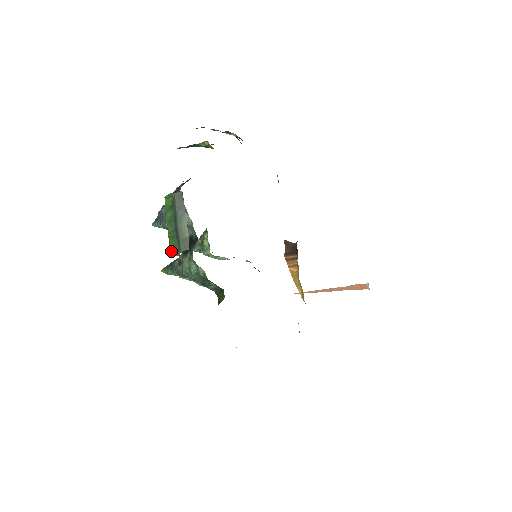
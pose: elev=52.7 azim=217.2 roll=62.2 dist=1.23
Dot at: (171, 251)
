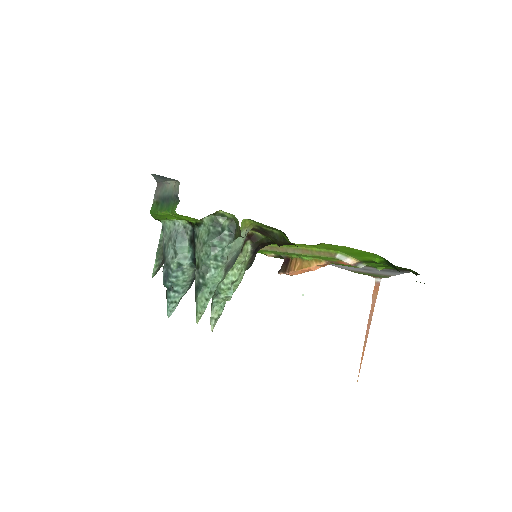
Dot at: (173, 209)
